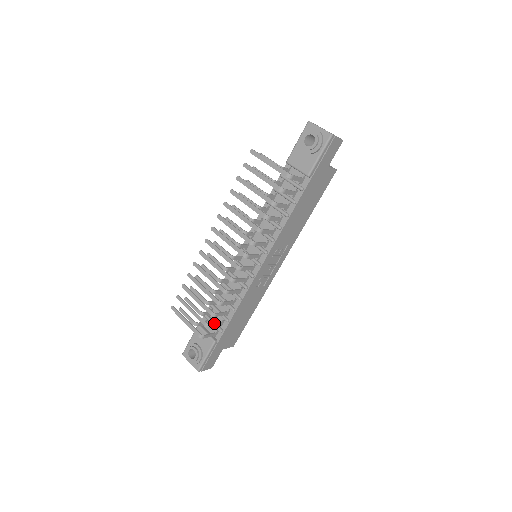
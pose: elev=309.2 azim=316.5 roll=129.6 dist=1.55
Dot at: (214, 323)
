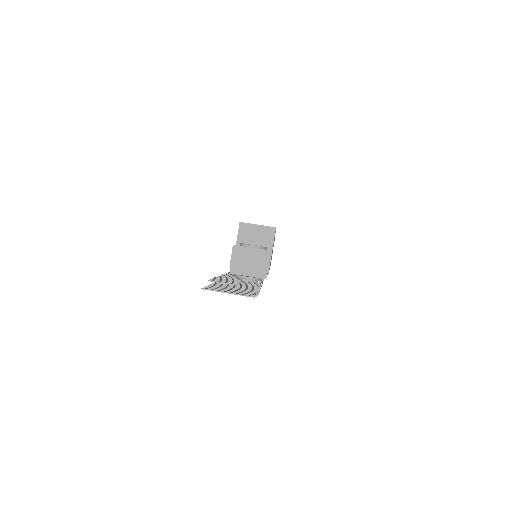
Dot at: occluded
